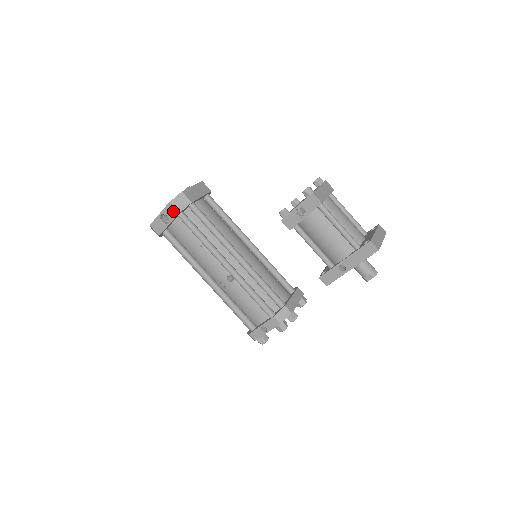
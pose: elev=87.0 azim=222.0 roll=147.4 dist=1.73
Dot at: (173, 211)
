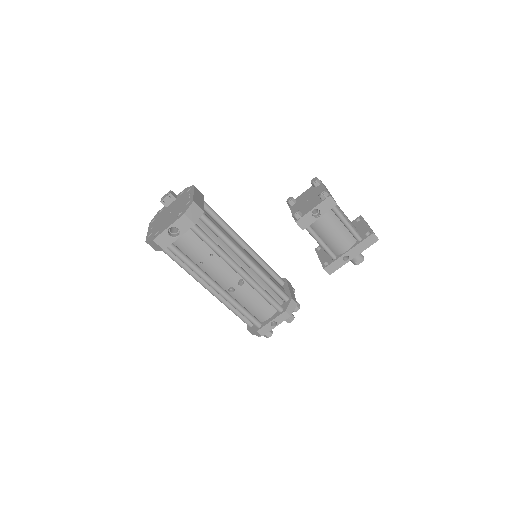
Dot at: (187, 223)
